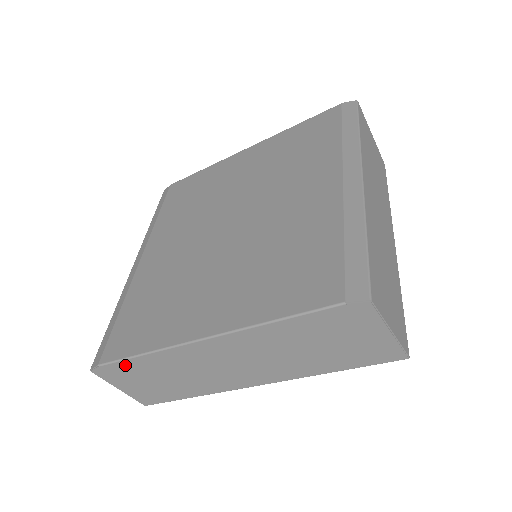
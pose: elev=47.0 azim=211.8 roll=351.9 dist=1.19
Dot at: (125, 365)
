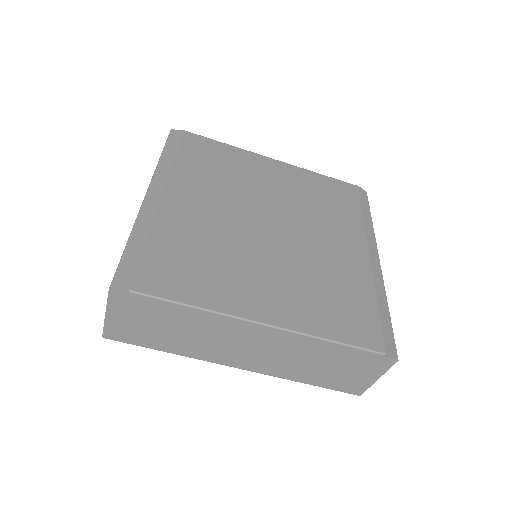
Dot at: (159, 304)
